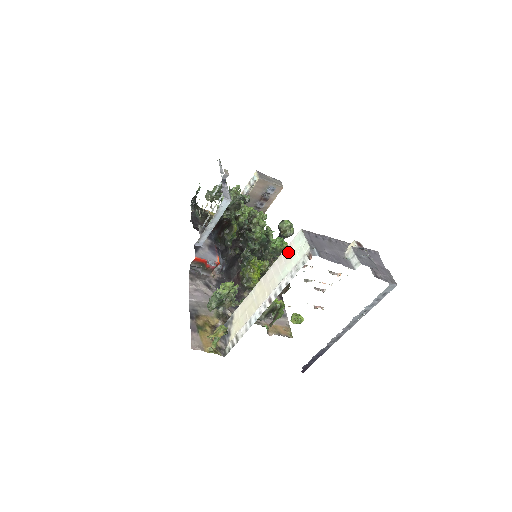
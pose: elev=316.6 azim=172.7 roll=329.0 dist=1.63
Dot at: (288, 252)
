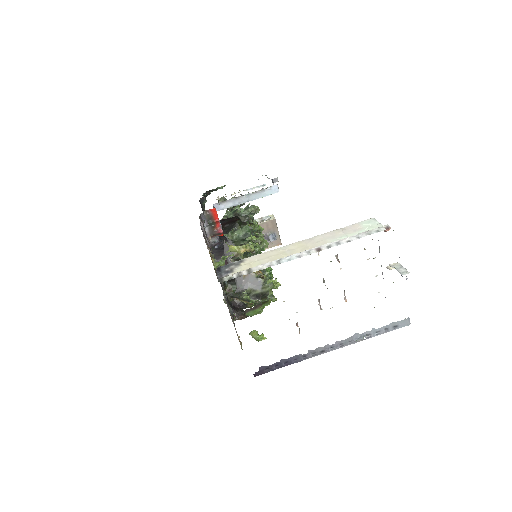
Dot at: (351, 228)
